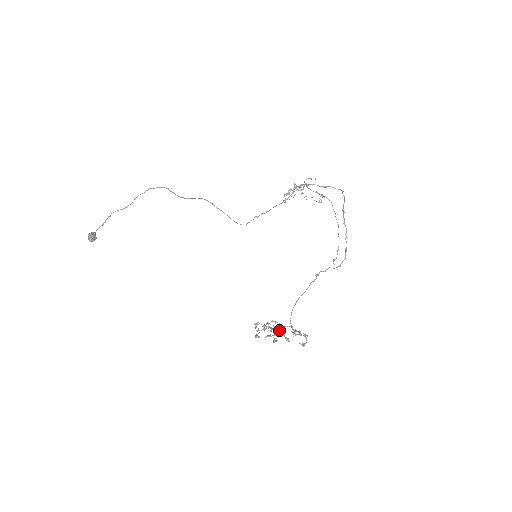
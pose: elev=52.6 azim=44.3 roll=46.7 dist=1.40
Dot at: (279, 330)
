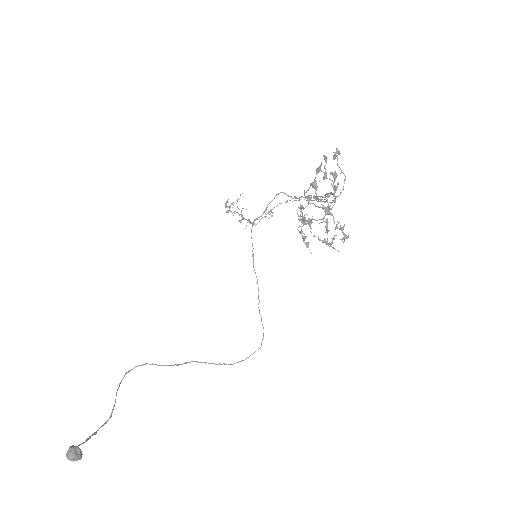
Dot at: (325, 208)
